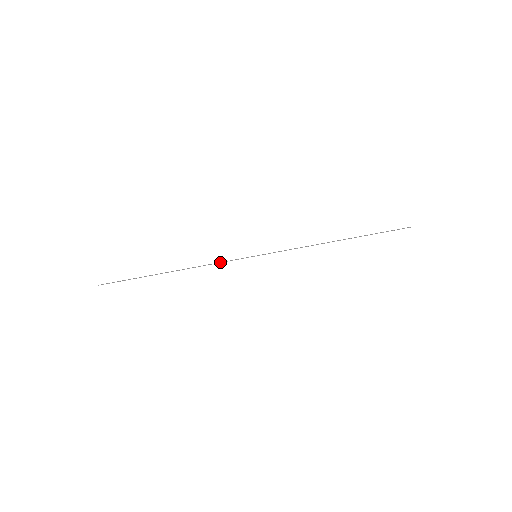
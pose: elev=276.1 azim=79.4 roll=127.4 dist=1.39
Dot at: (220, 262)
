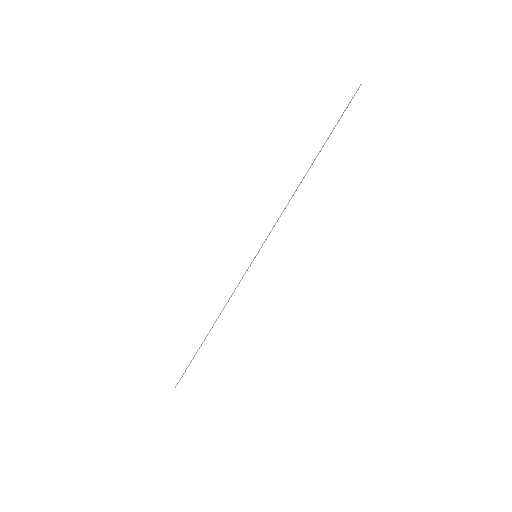
Dot at: (235, 289)
